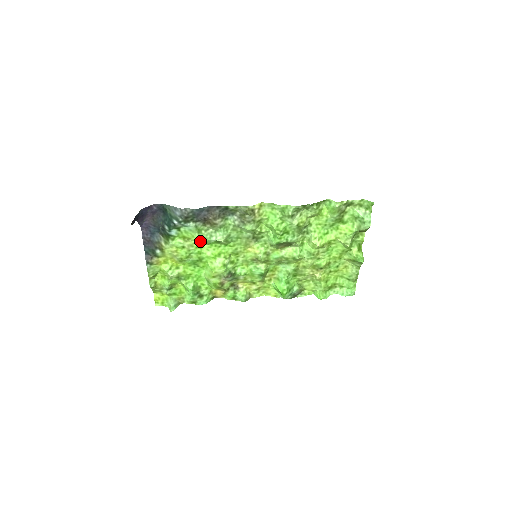
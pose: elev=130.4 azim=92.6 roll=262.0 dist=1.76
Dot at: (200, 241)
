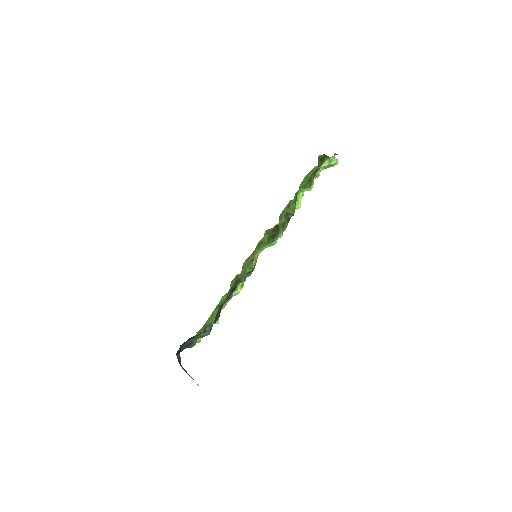
Dot at: occluded
